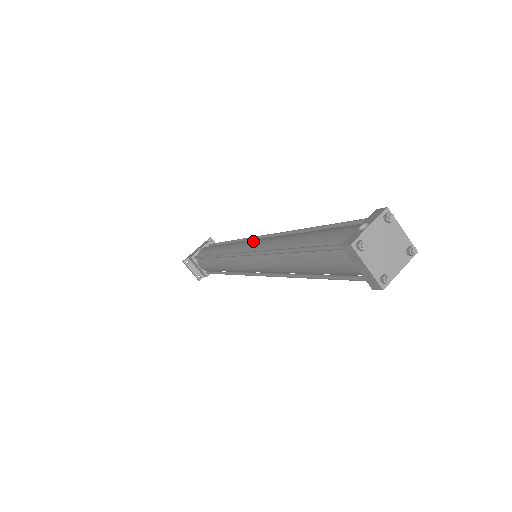
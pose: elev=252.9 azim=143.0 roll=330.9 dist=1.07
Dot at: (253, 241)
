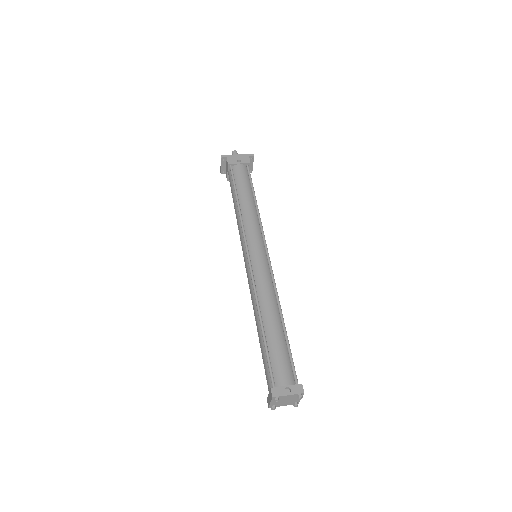
Dot at: (261, 258)
